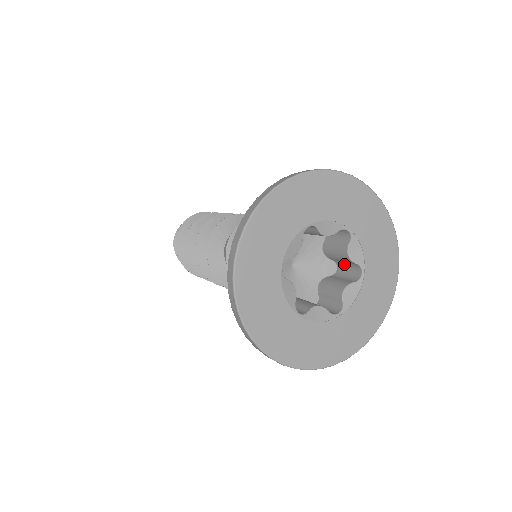
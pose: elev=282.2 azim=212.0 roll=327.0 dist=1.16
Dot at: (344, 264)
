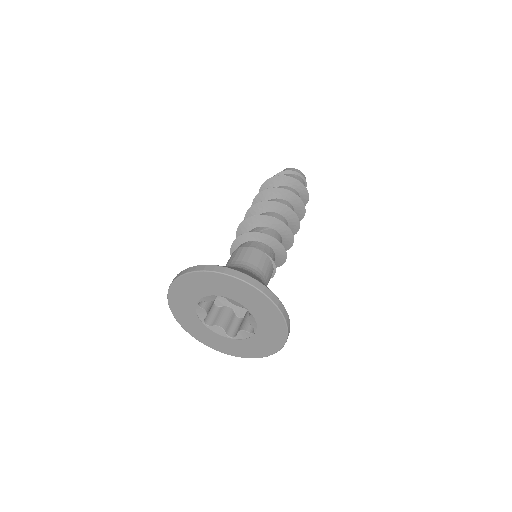
Dot at: occluded
